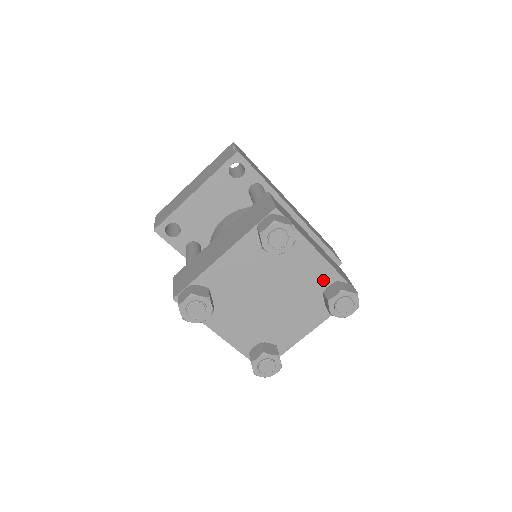
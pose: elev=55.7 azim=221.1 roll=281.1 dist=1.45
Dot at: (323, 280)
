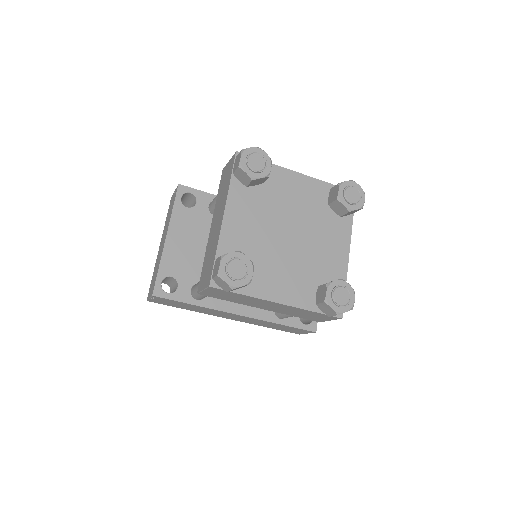
Dot at: (320, 195)
